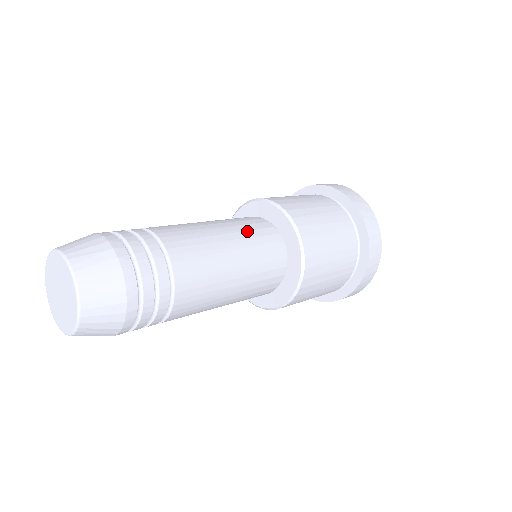
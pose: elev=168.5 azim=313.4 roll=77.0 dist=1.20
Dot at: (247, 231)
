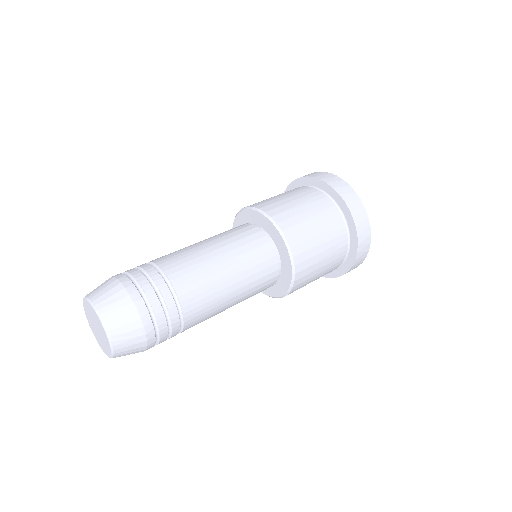
Dot at: (223, 233)
